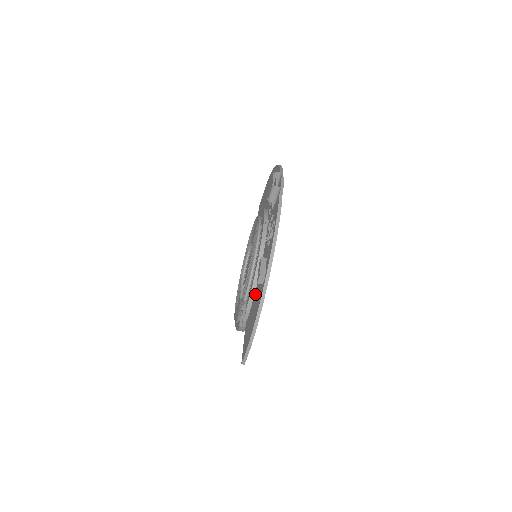
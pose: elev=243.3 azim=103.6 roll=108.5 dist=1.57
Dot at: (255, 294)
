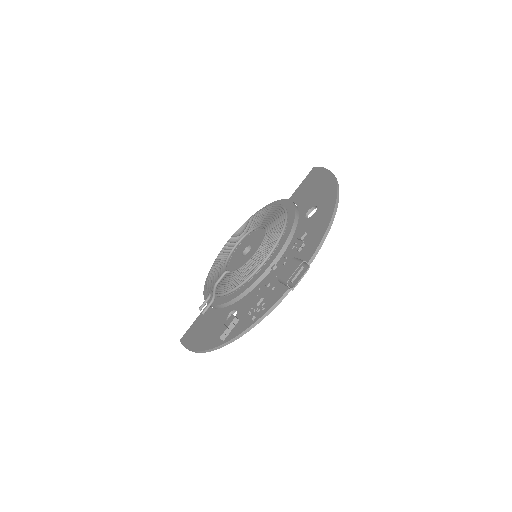
Dot at: (220, 313)
